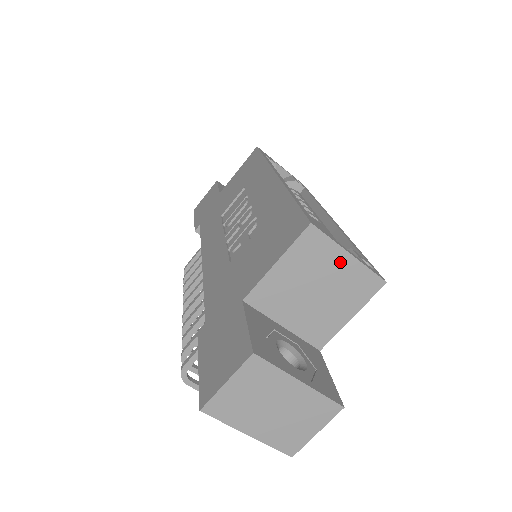
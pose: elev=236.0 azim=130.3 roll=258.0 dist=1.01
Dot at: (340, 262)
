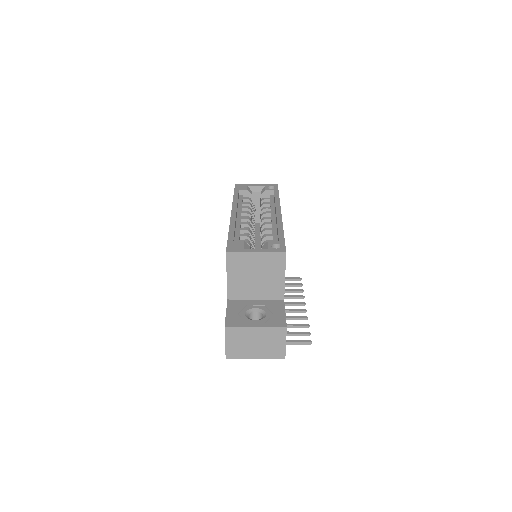
Dot at: (255, 258)
